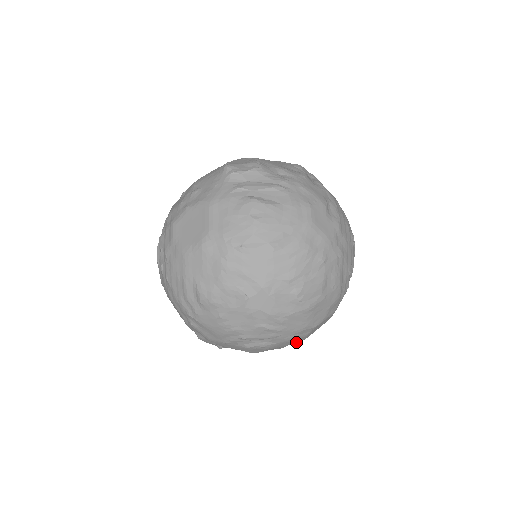
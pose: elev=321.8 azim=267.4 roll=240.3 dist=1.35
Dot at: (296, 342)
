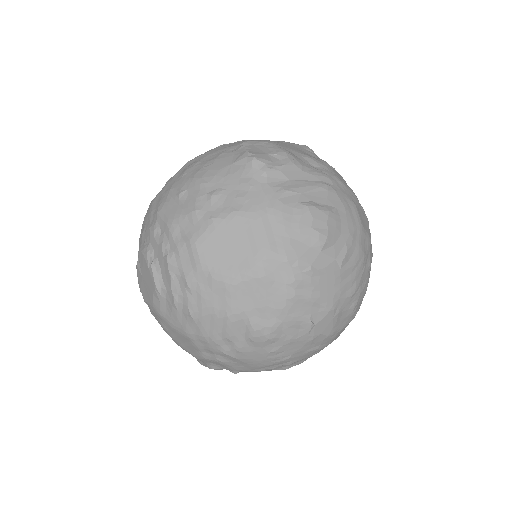
Dot at: occluded
